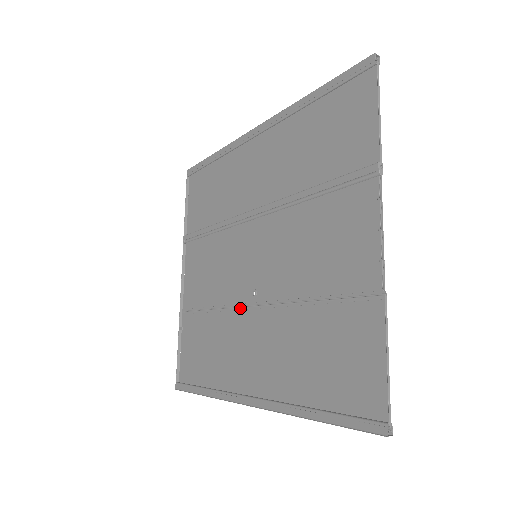
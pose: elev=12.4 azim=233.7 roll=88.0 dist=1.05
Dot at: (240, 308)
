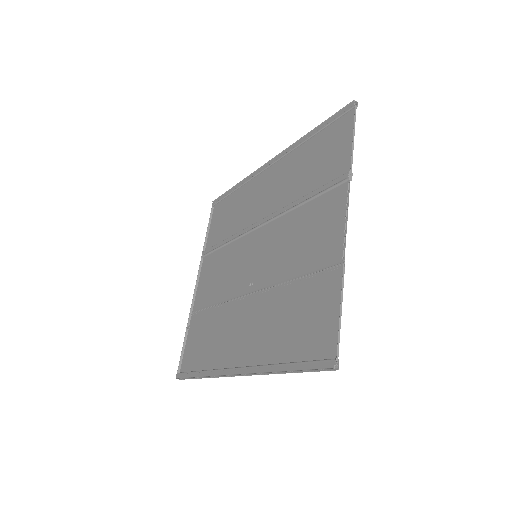
Dot at: (238, 299)
